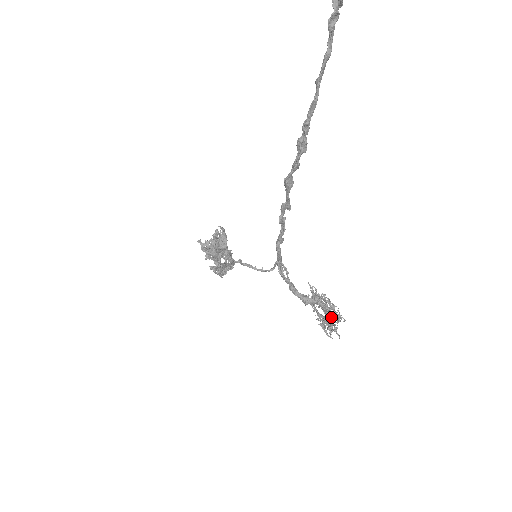
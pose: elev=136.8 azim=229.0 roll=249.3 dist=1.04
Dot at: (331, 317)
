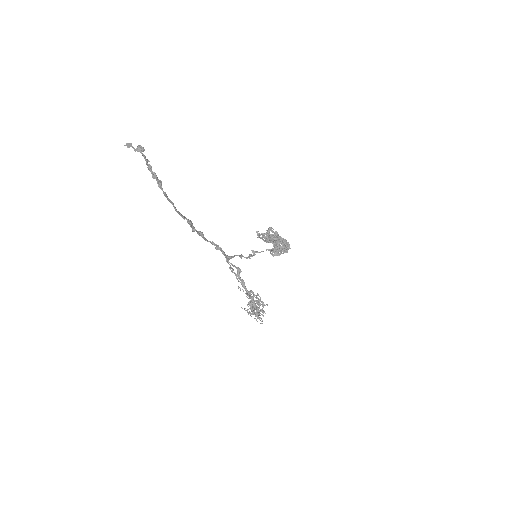
Dot at: (263, 310)
